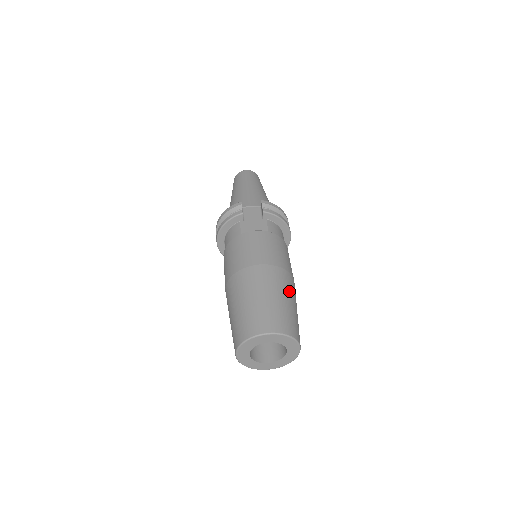
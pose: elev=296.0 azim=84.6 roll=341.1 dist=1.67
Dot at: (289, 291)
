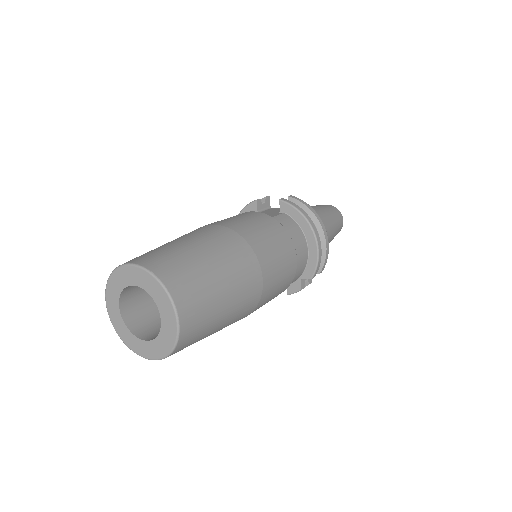
Dot at: (225, 256)
